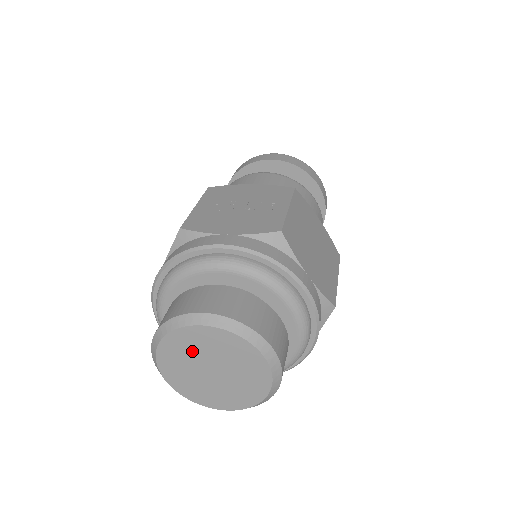
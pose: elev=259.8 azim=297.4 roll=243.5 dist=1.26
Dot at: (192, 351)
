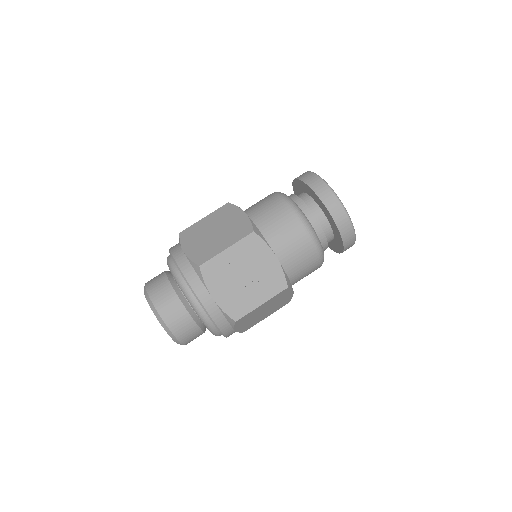
Dot at: occluded
